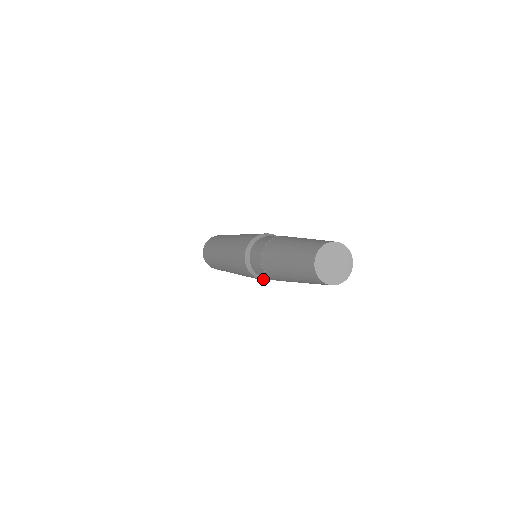
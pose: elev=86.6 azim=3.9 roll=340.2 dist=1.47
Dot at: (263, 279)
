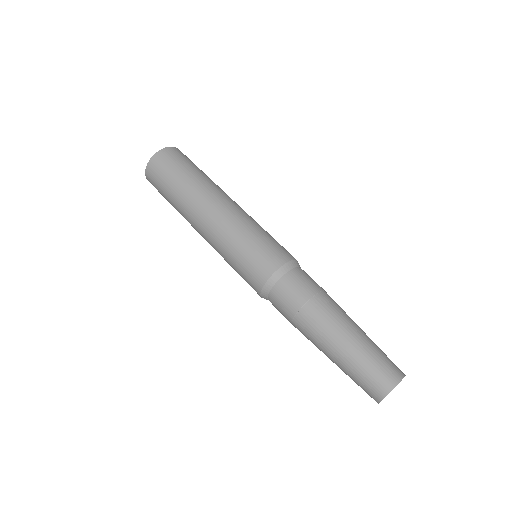
Dot at: occluded
